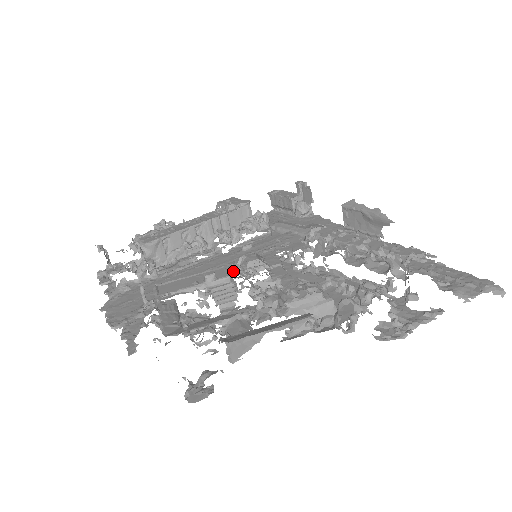
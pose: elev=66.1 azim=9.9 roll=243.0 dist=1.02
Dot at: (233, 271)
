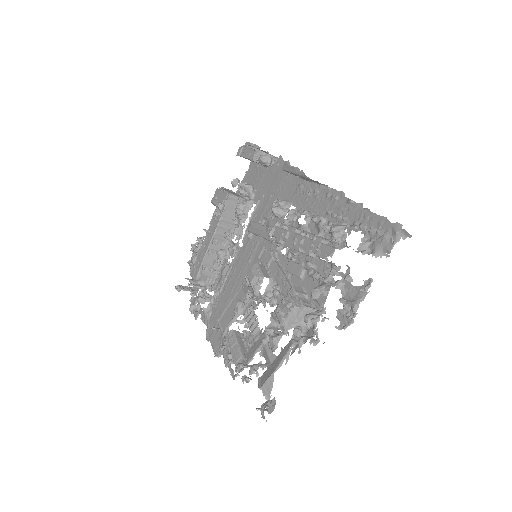
Dot at: occluded
